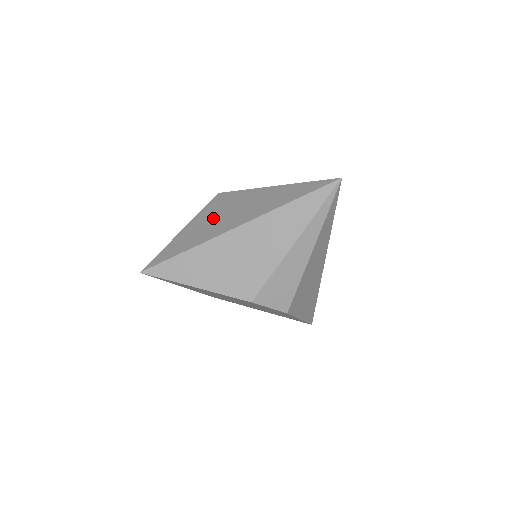
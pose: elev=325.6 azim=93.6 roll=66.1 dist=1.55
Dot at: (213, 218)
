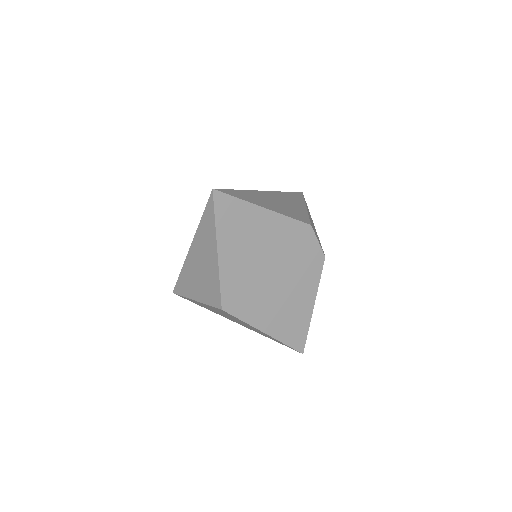
Dot at: occluded
